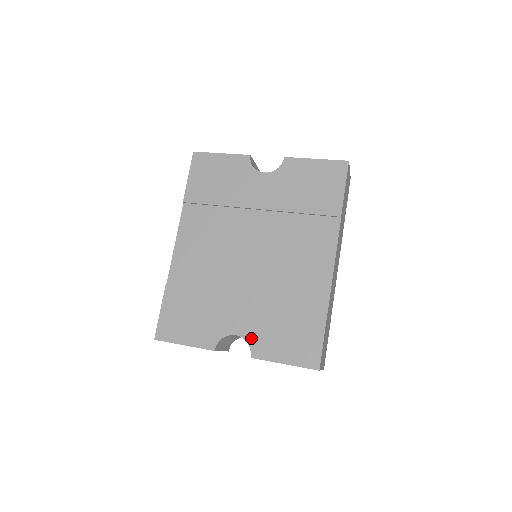
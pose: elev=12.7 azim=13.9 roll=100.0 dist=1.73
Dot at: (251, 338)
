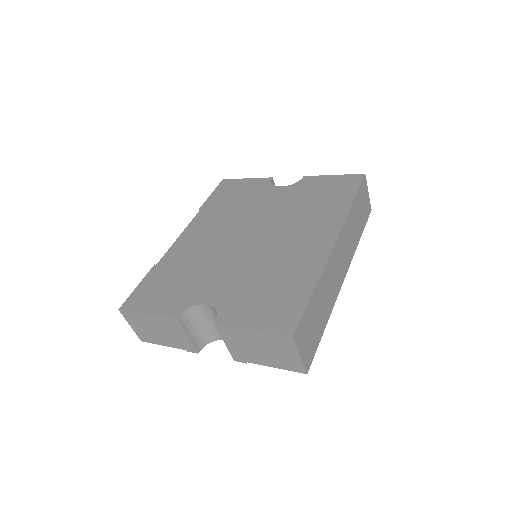
Dot at: (222, 306)
